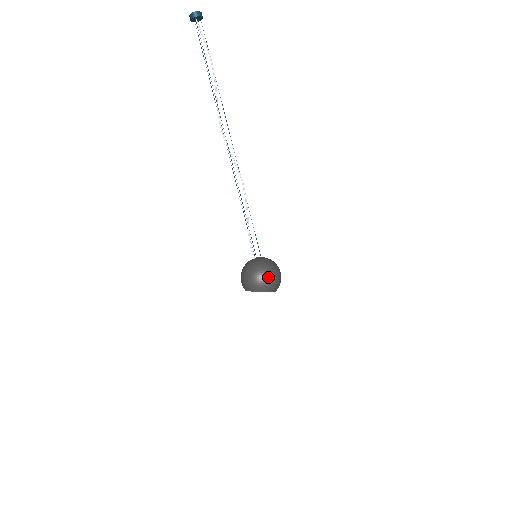
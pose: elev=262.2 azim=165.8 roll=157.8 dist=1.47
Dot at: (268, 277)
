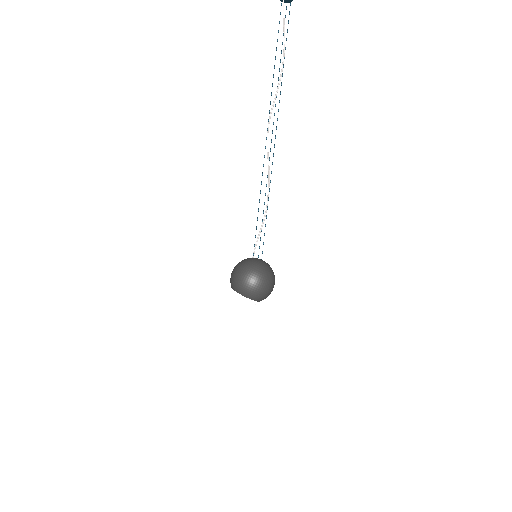
Dot at: (244, 279)
